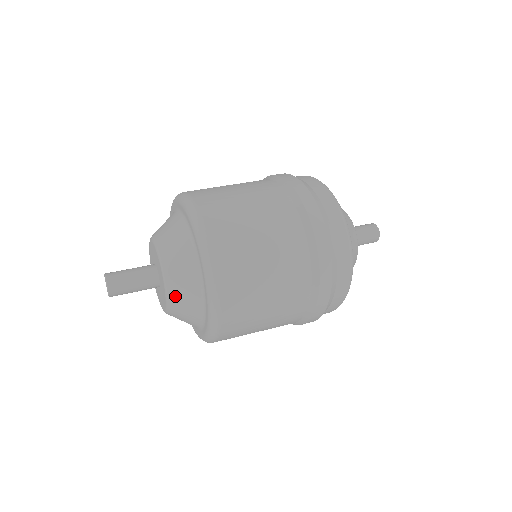
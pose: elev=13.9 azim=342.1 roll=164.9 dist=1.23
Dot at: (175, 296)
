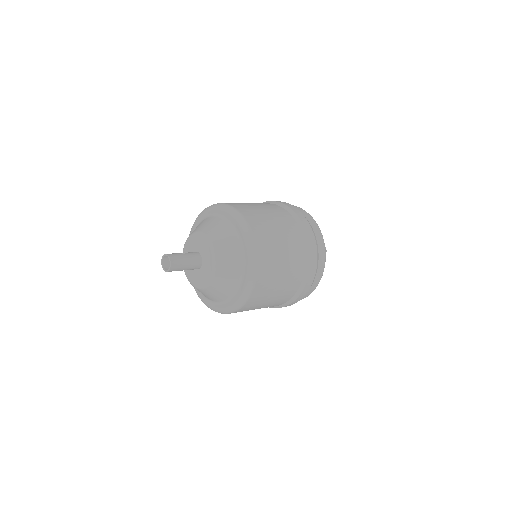
Dot at: (213, 288)
